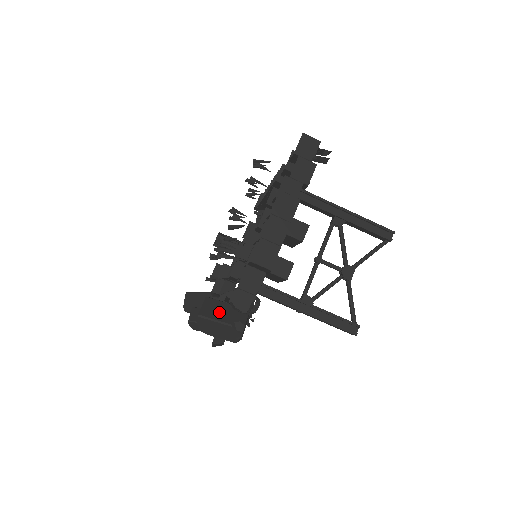
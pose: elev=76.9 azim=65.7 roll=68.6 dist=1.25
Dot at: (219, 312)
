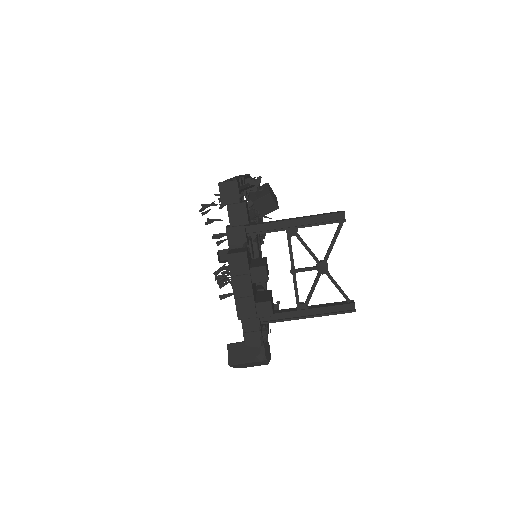
Dot at: (242, 354)
